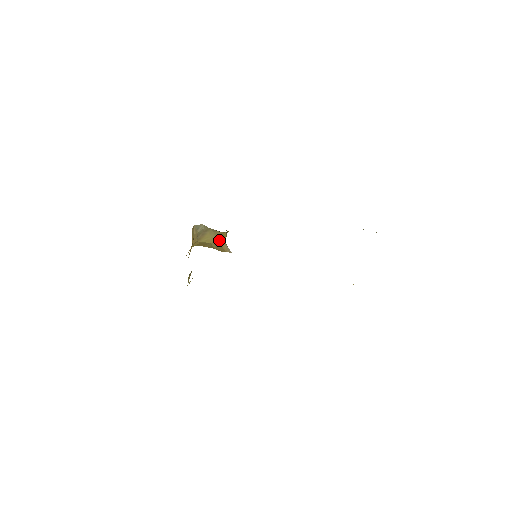
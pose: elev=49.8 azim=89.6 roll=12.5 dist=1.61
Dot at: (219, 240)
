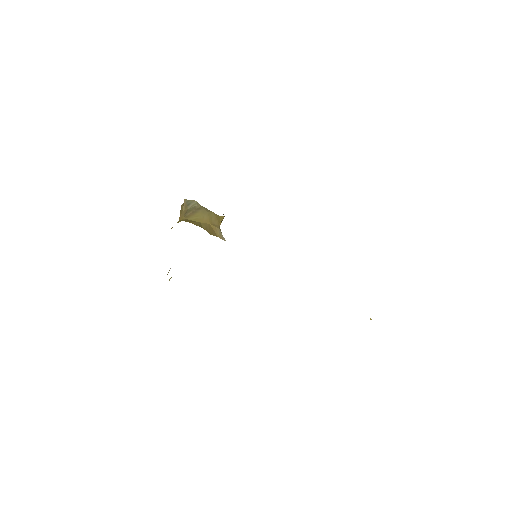
Dot at: (212, 222)
